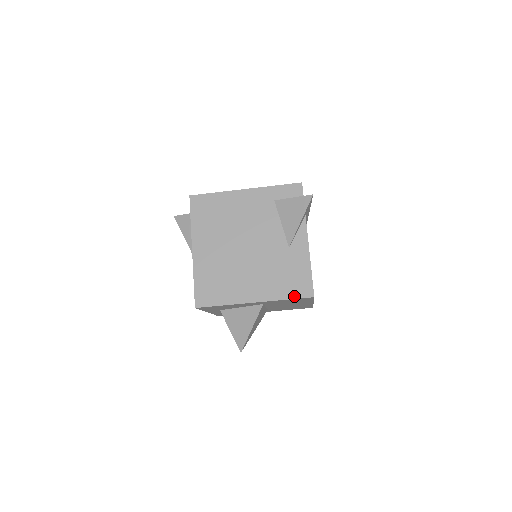
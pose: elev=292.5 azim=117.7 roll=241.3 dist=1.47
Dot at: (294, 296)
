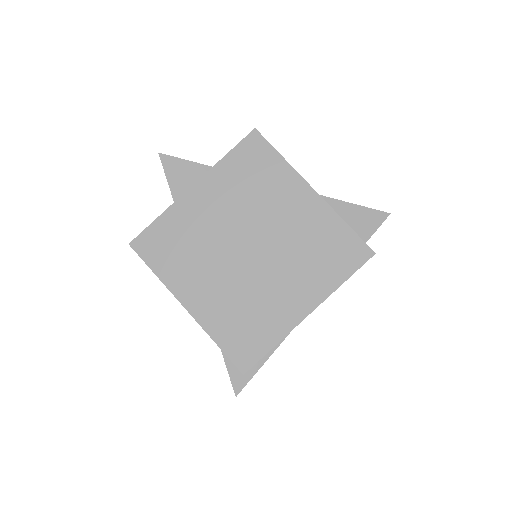
Dot at: occluded
